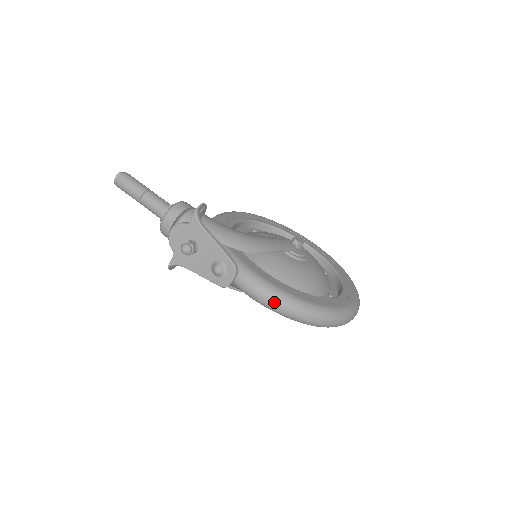
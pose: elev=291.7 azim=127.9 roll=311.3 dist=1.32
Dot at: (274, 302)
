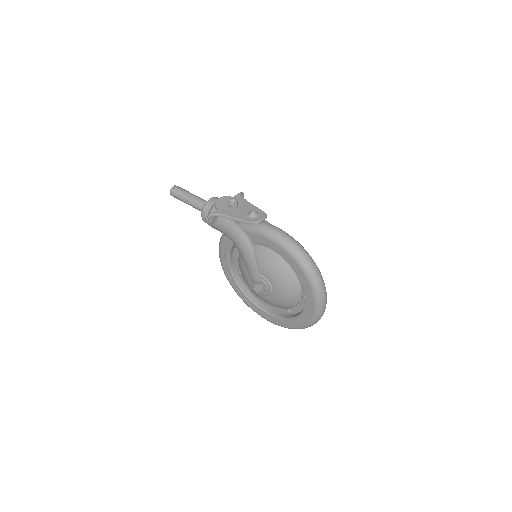
Dot at: (289, 237)
